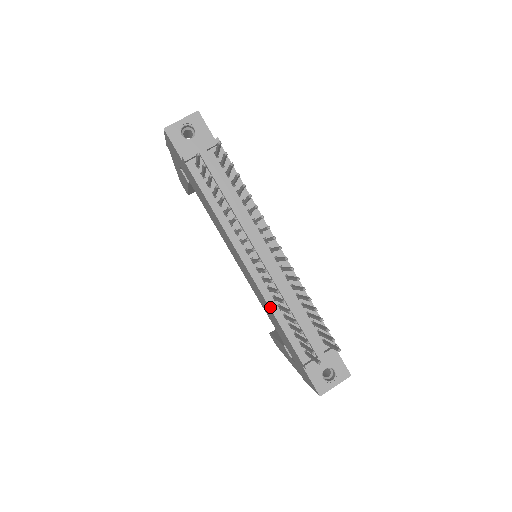
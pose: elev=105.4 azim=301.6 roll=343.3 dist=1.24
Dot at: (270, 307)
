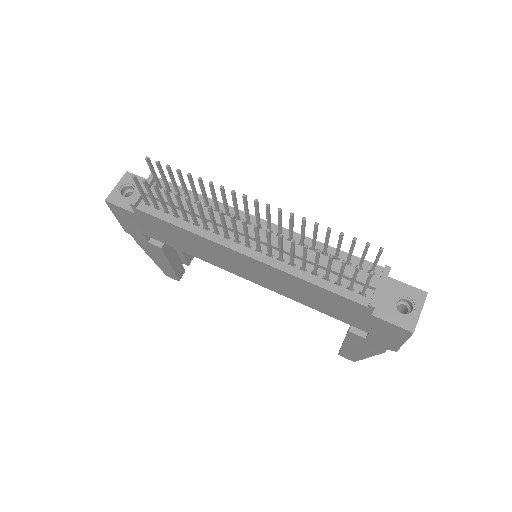
Dot at: (294, 275)
